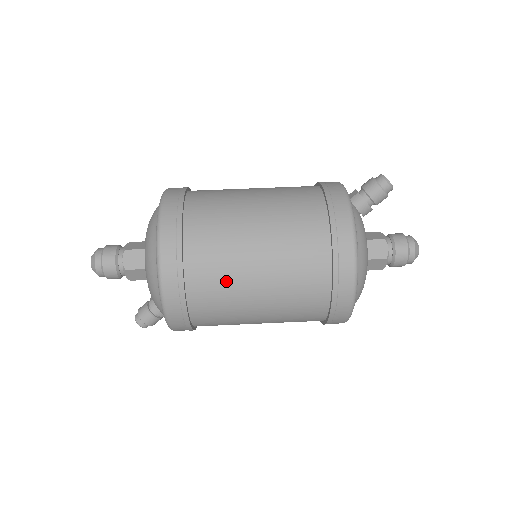
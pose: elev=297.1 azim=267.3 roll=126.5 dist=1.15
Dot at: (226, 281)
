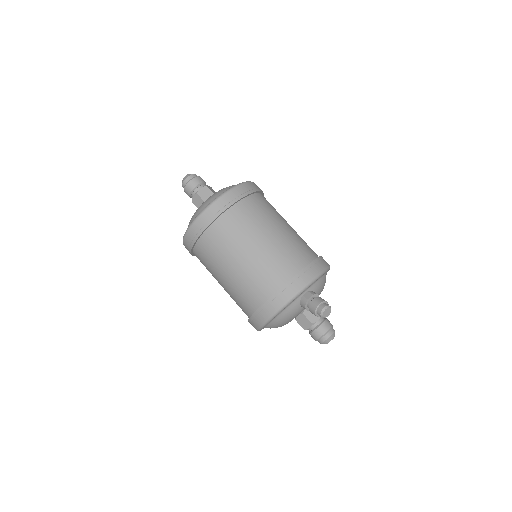
Dot at: (209, 268)
